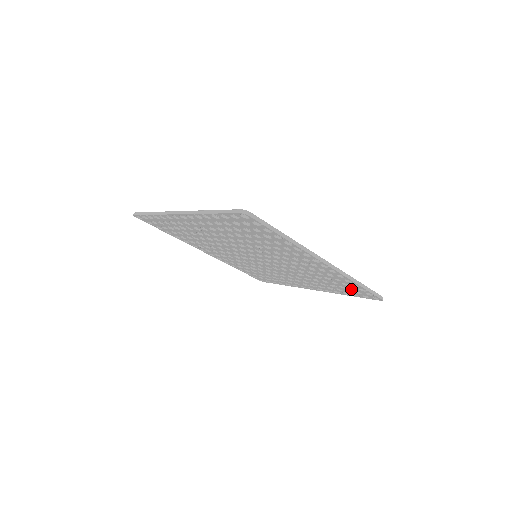
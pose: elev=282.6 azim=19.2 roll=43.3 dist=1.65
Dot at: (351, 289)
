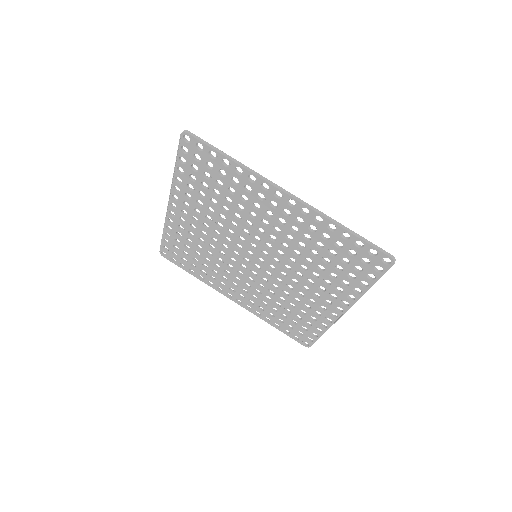
Dot at: (353, 258)
